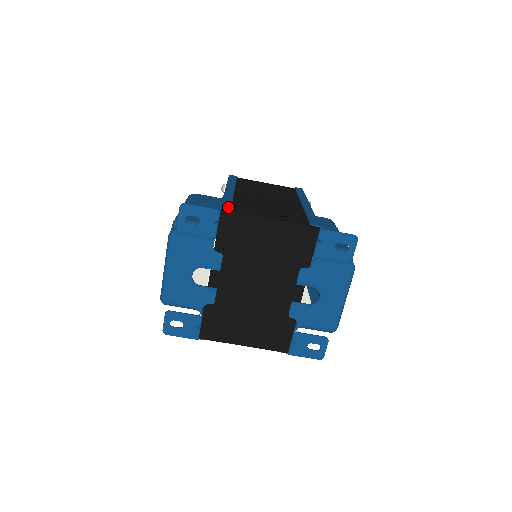
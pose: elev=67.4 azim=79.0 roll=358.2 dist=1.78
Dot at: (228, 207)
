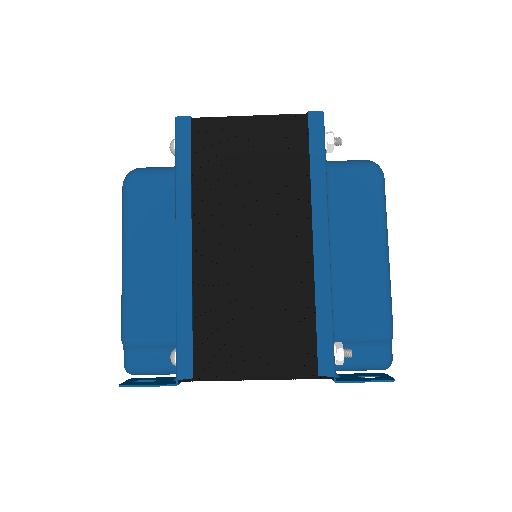
Dot at: (187, 371)
